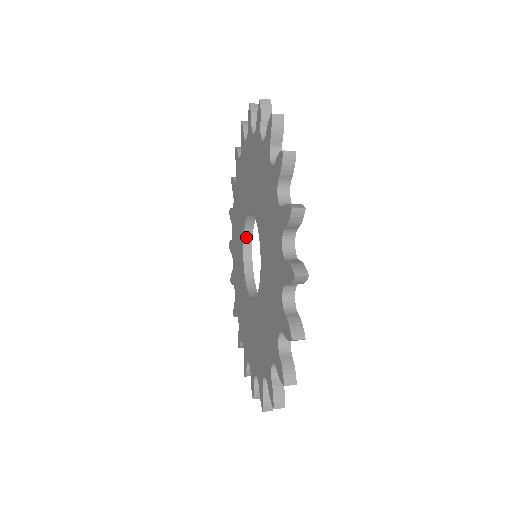
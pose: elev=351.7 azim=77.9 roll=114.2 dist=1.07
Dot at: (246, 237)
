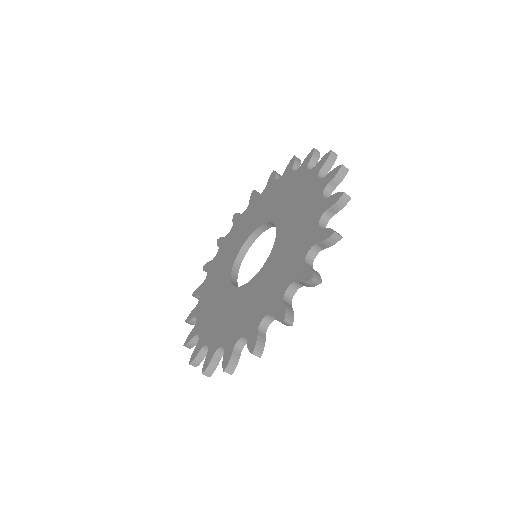
Dot at: (244, 248)
